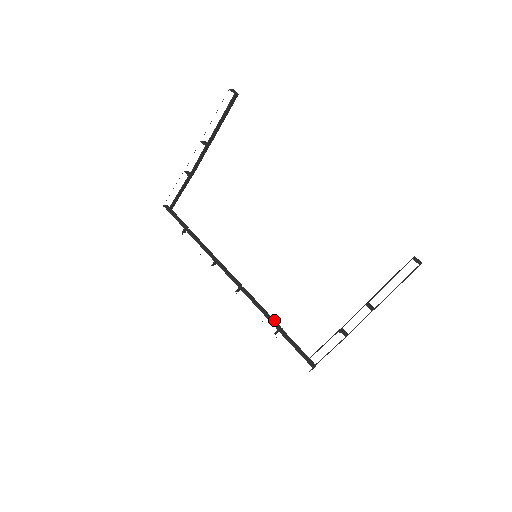
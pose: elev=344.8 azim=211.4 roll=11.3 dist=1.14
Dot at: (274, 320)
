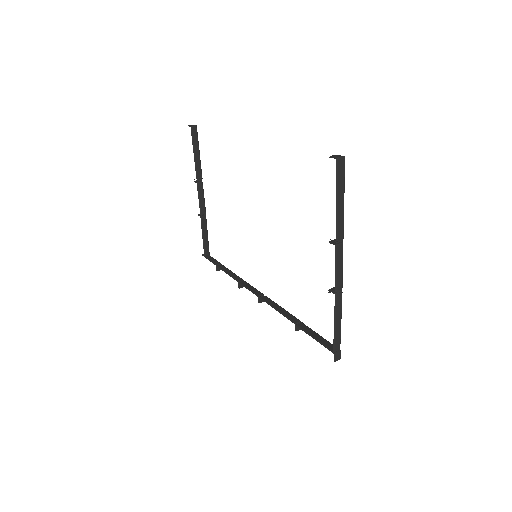
Dot at: (293, 316)
